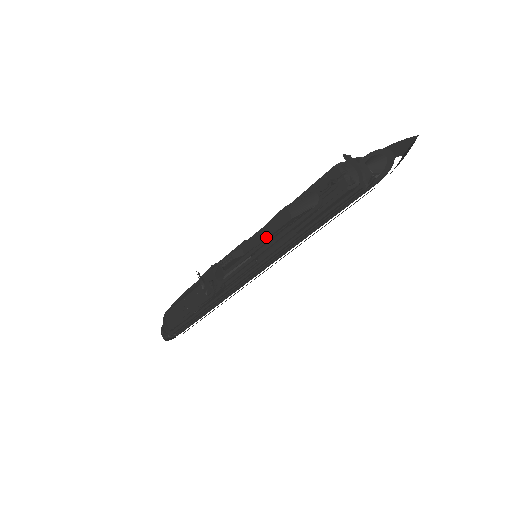
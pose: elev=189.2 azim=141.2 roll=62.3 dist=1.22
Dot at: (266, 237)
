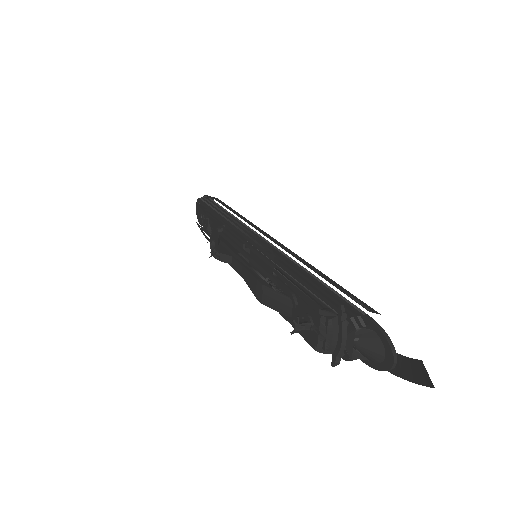
Dot at: (245, 280)
